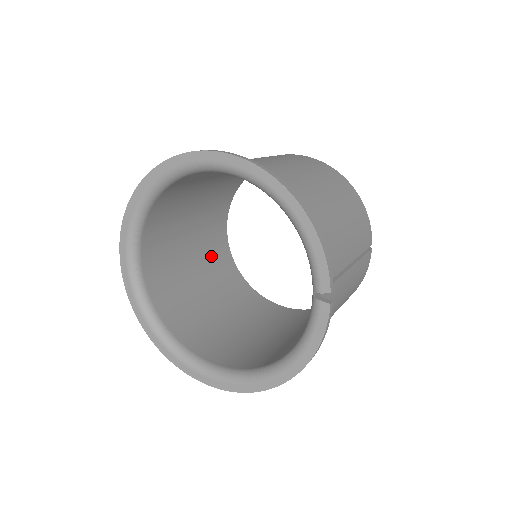
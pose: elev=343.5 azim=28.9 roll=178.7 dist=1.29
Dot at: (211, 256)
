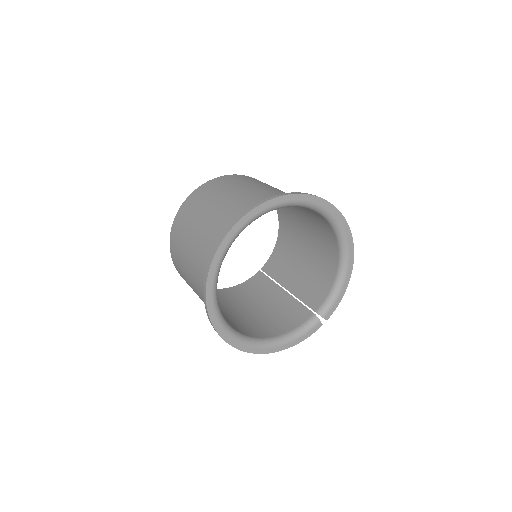
Dot at: occluded
